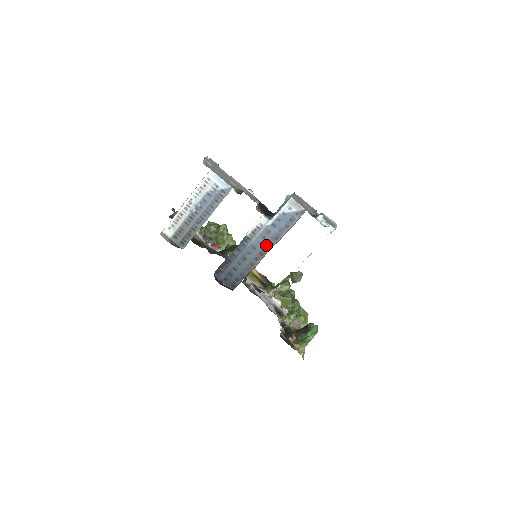
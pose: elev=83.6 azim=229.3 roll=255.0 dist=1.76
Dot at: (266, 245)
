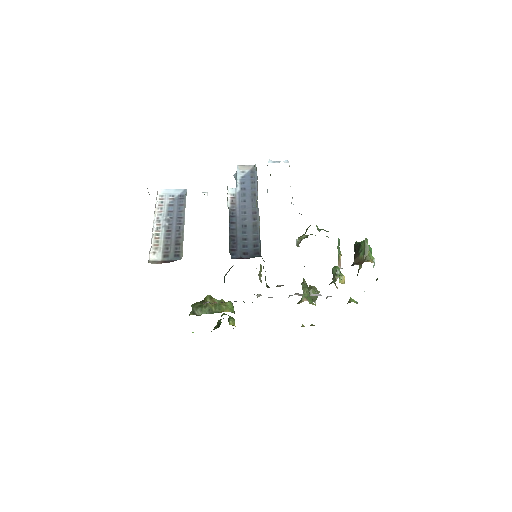
Dot at: (251, 204)
